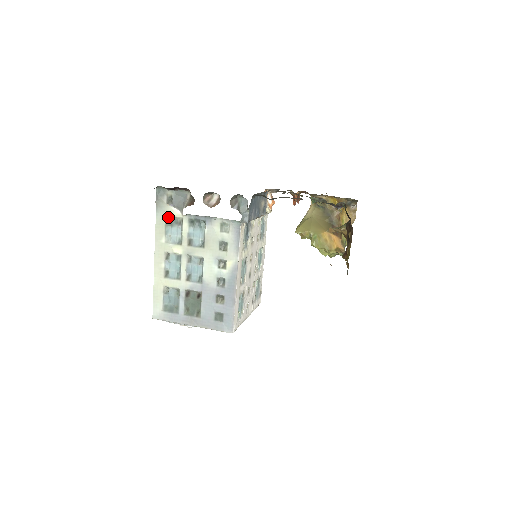
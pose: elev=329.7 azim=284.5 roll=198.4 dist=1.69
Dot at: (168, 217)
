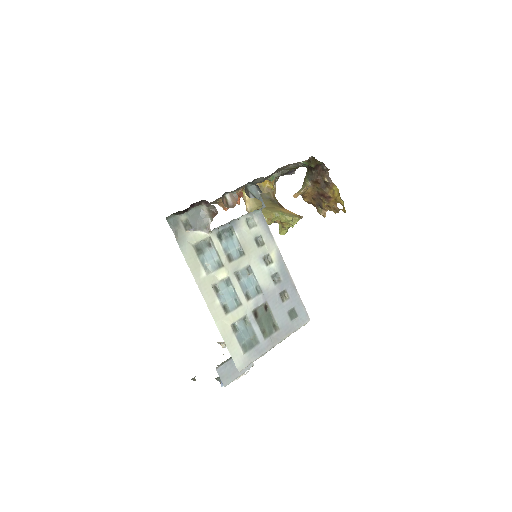
Dot at: (194, 245)
